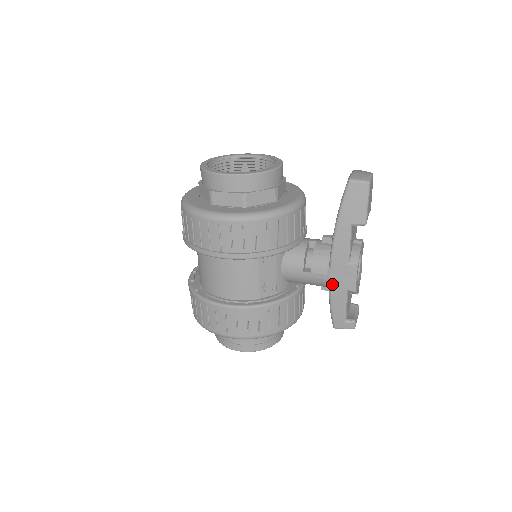
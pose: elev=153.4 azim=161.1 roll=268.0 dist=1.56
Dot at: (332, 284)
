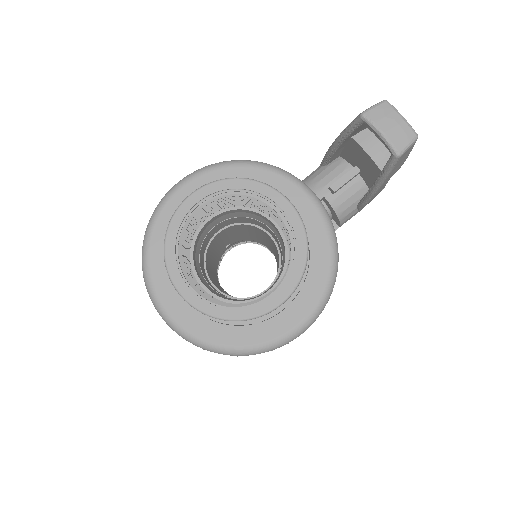
Dot at: occluded
